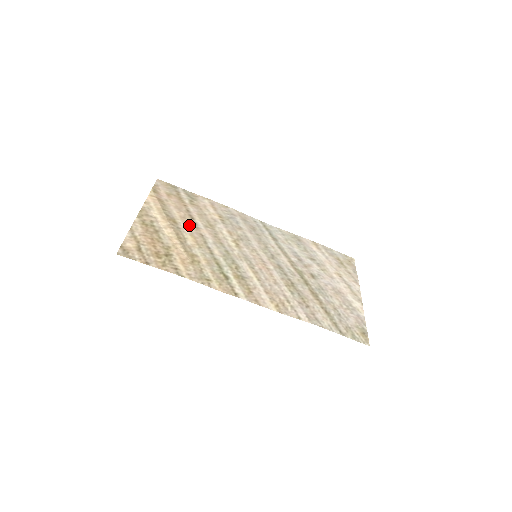
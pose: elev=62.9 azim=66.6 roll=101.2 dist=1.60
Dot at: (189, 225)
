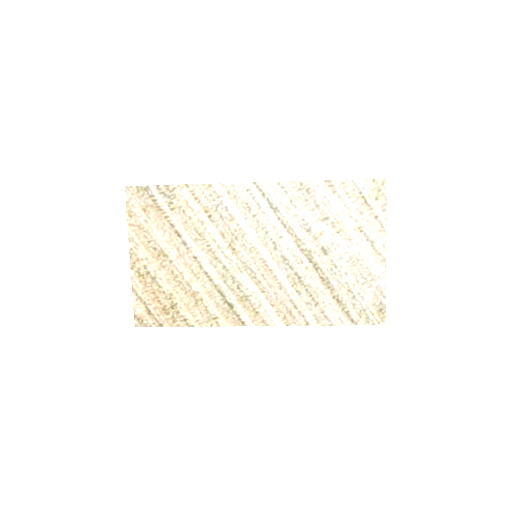
Dot at: (179, 250)
